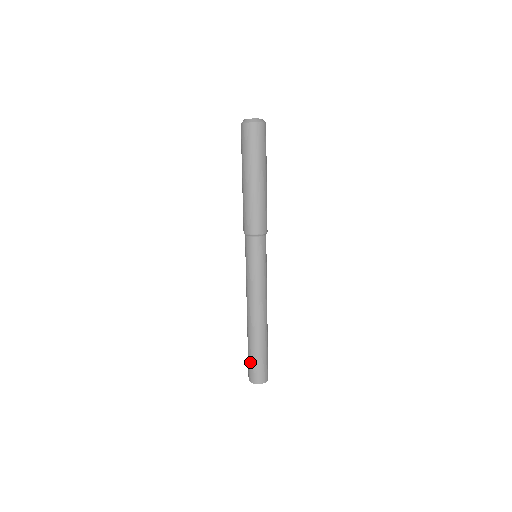
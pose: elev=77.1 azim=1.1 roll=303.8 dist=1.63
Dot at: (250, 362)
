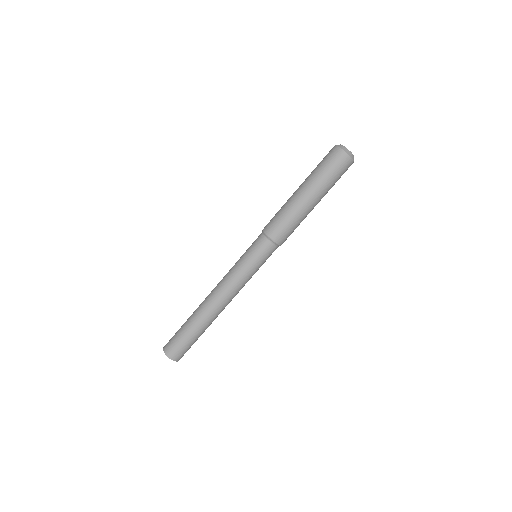
Dot at: (184, 342)
